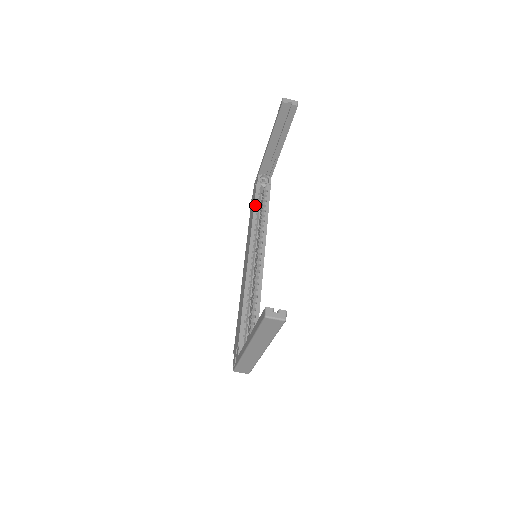
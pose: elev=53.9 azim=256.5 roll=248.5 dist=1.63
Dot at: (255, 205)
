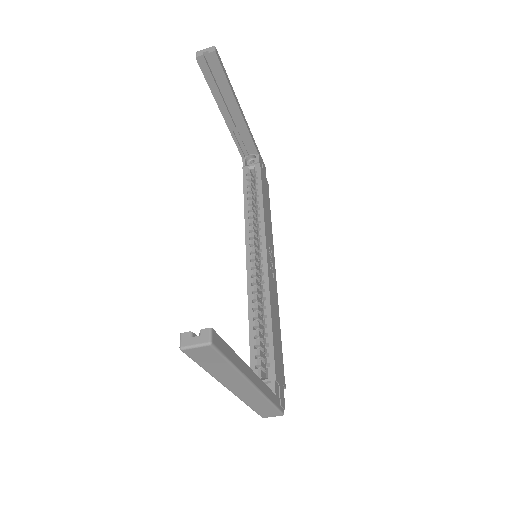
Dot at: (245, 195)
